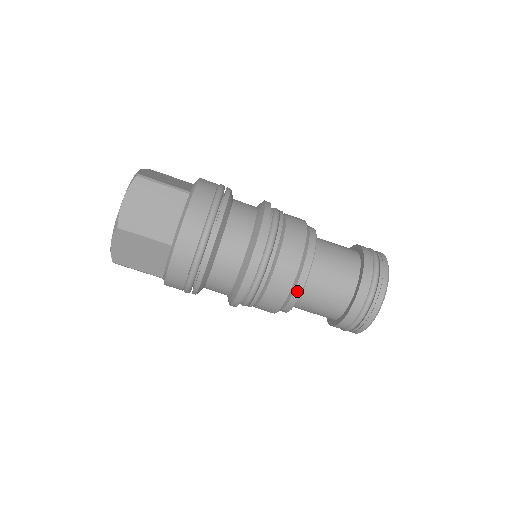
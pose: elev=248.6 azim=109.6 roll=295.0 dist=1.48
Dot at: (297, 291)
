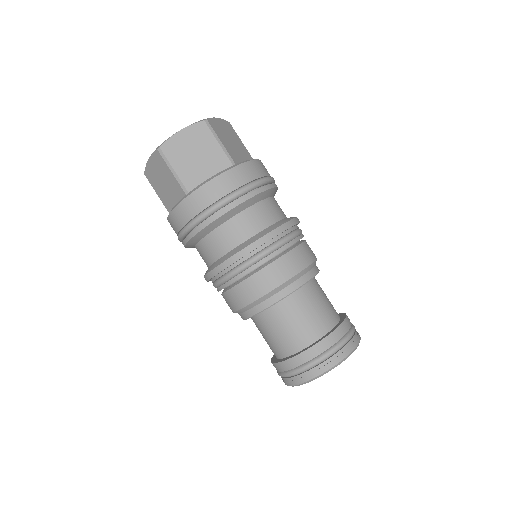
Dot at: (256, 309)
